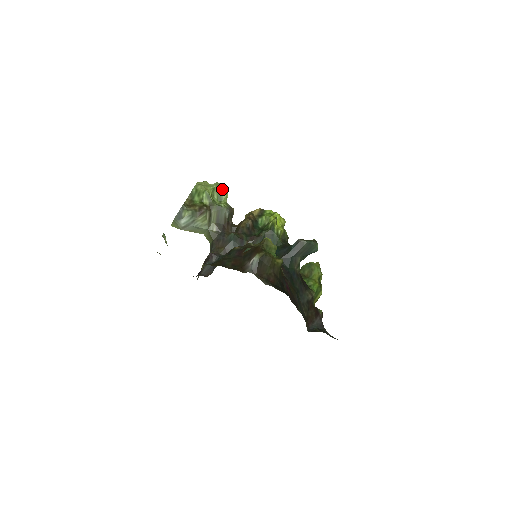
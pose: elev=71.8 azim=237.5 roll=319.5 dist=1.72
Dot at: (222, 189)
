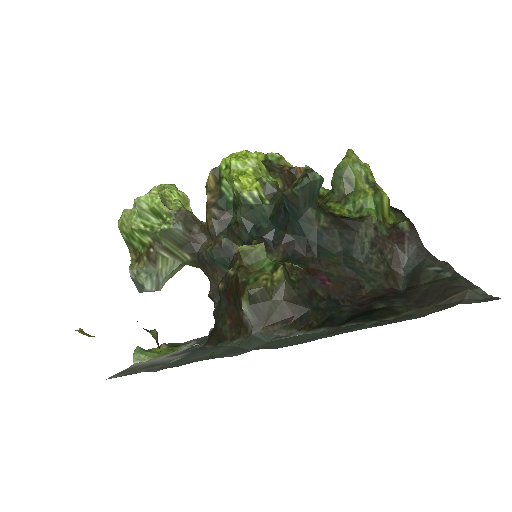
Dot at: (147, 201)
